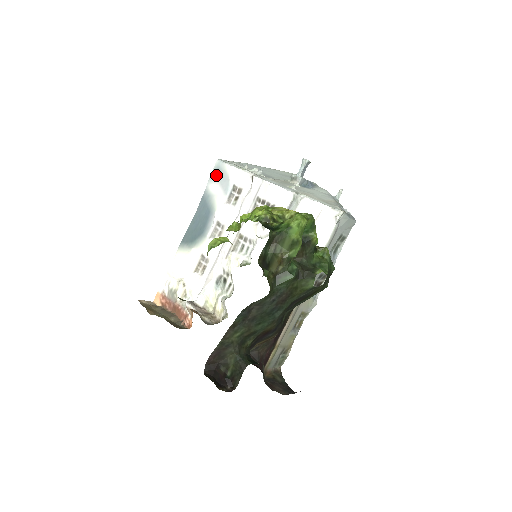
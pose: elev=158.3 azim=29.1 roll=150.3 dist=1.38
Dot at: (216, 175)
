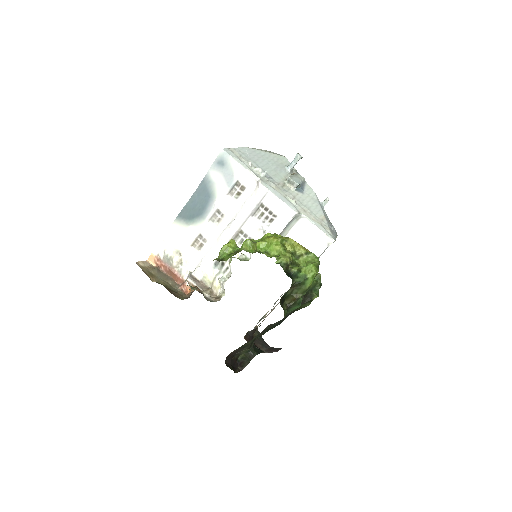
Dot at: (220, 165)
